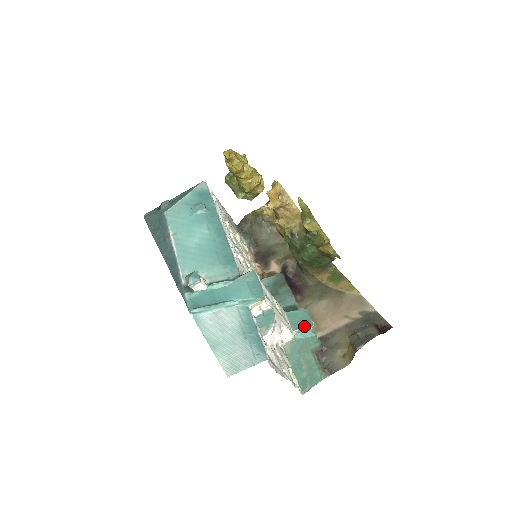
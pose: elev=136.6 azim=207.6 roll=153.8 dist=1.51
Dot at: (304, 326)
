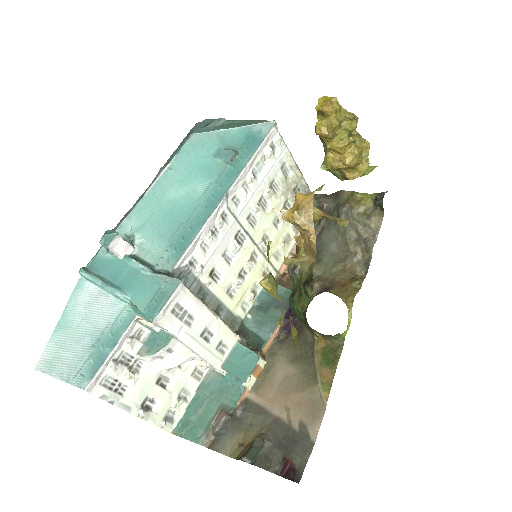
Dot at: (235, 374)
